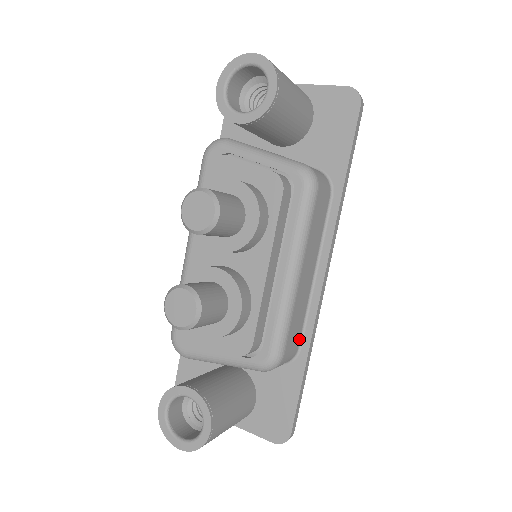
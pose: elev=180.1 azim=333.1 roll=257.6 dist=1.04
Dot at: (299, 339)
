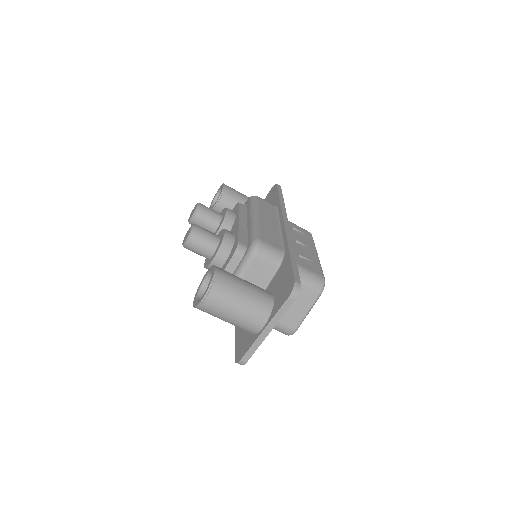
Dot at: (281, 247)
